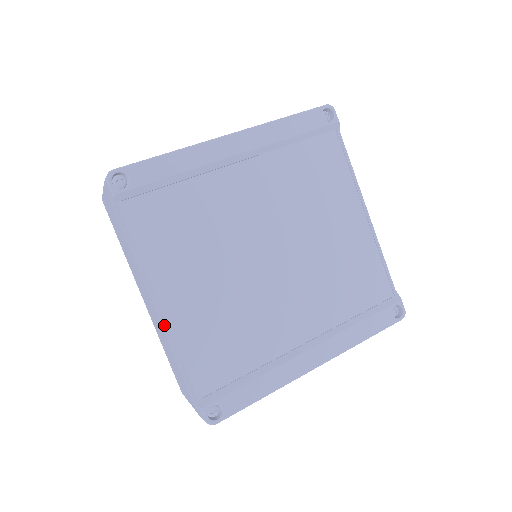
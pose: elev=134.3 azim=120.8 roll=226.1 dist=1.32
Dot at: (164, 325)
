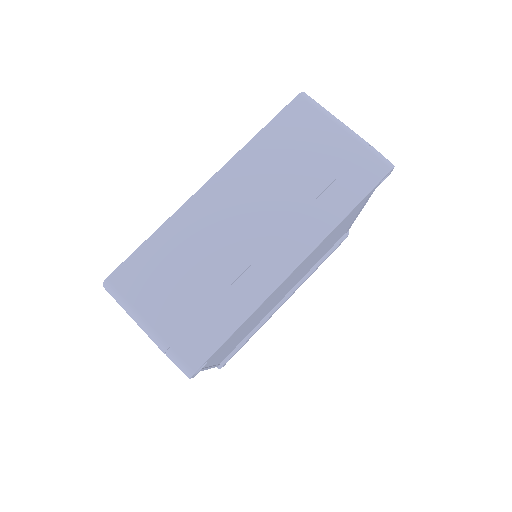
Dot at: occluded
